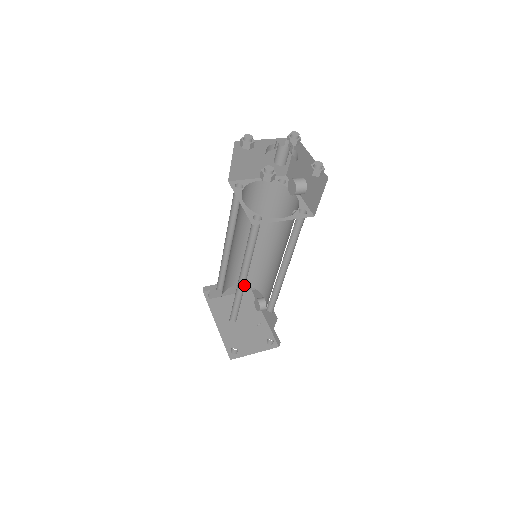
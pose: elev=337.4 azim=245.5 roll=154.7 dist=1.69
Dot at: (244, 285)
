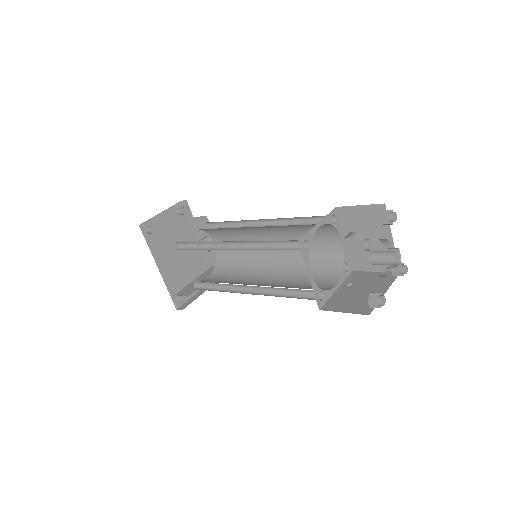
Dot at: (238, 286)
